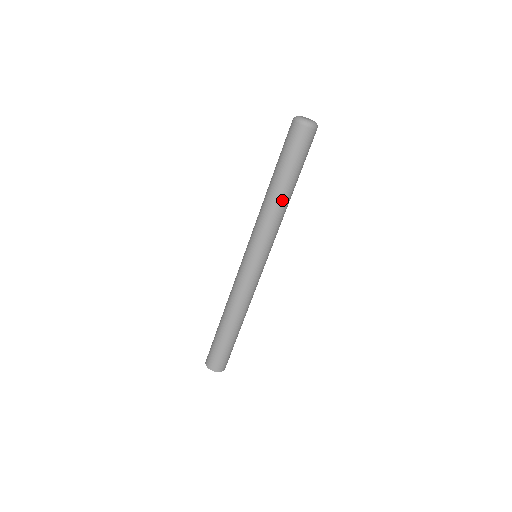
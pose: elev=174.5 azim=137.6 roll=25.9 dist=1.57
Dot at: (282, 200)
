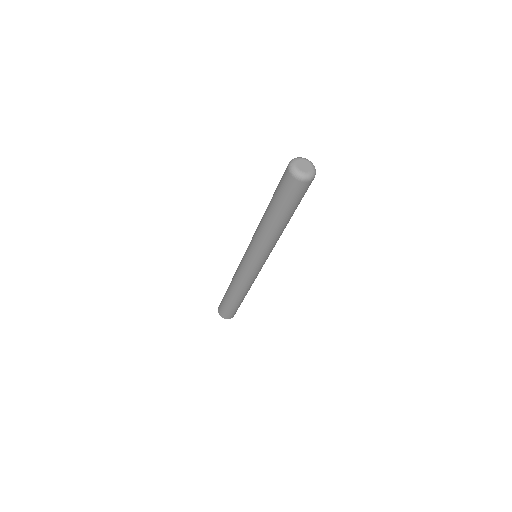
Dot at: occluded
